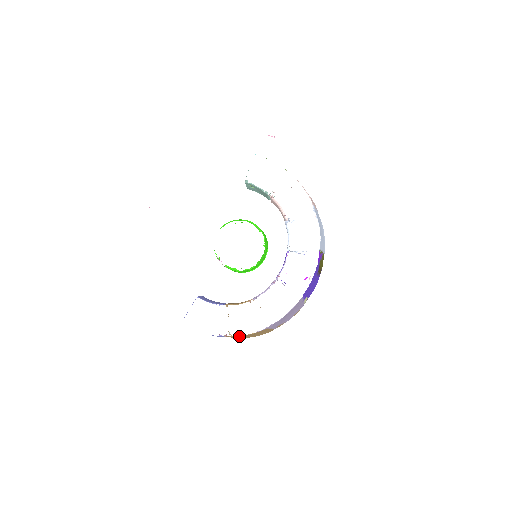
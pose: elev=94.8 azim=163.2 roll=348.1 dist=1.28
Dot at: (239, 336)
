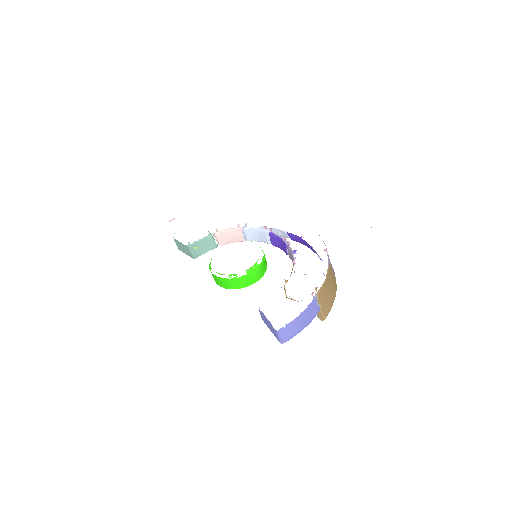
Dot at: (324, 290)
